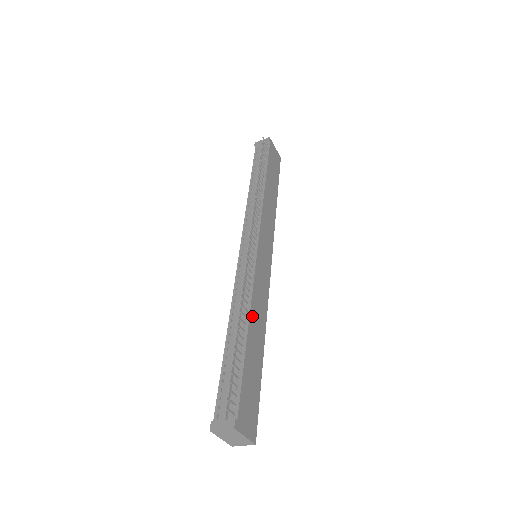
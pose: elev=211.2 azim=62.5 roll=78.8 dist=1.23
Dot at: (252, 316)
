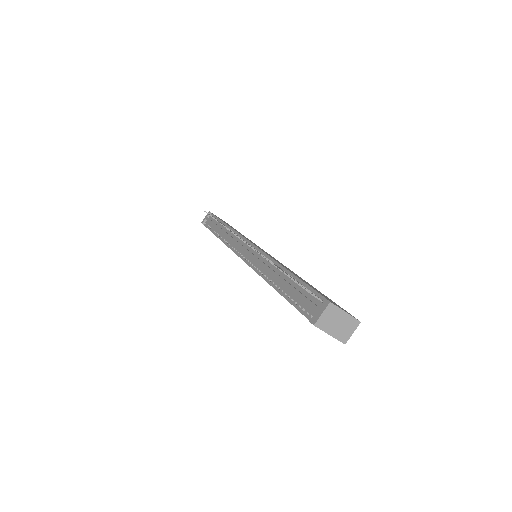
Dot at: occluded
